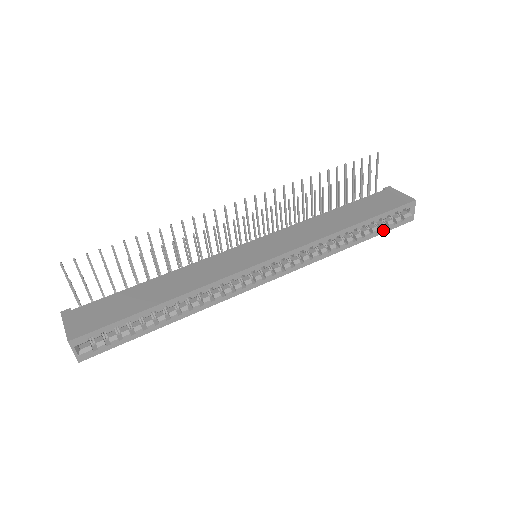
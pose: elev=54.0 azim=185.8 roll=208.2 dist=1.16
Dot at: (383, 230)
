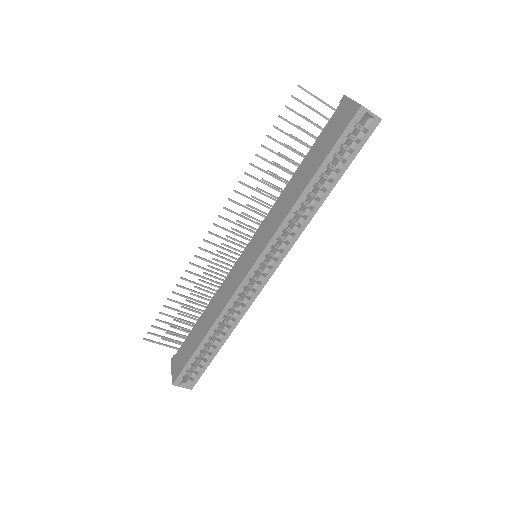
Dot at: (350, 158)
